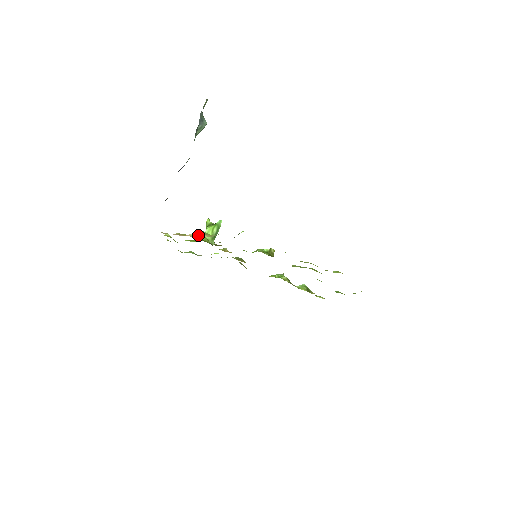
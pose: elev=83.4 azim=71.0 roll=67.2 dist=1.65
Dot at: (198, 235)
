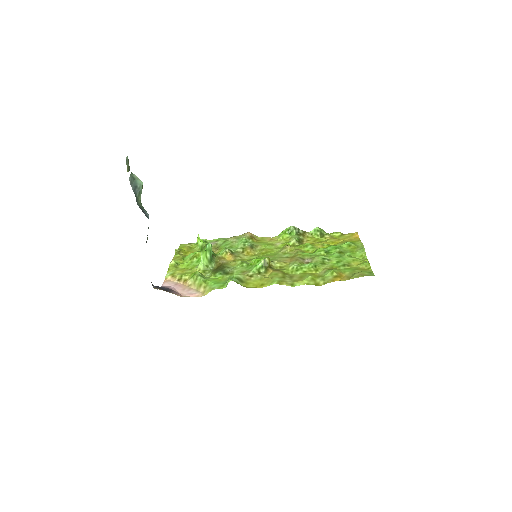
Dot at: (195, 286)
